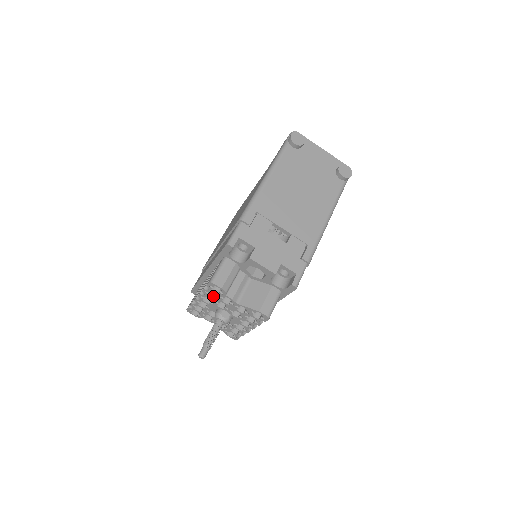
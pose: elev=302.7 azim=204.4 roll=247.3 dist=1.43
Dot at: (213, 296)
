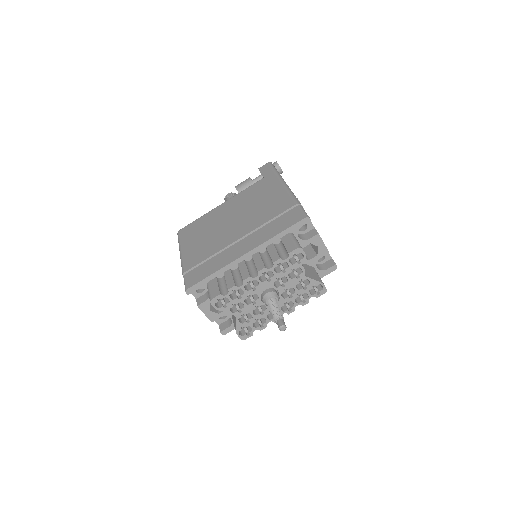
Dot at: (276, 271)
